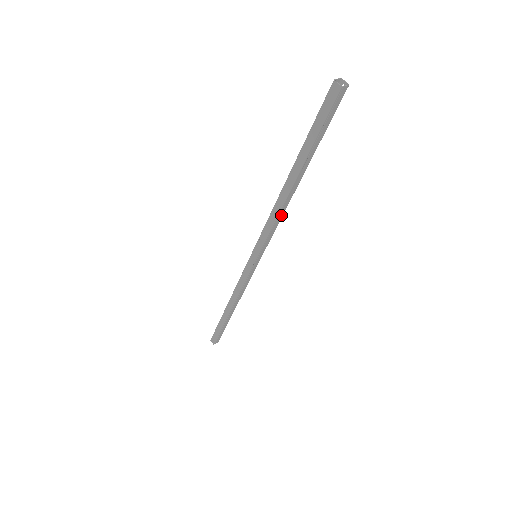
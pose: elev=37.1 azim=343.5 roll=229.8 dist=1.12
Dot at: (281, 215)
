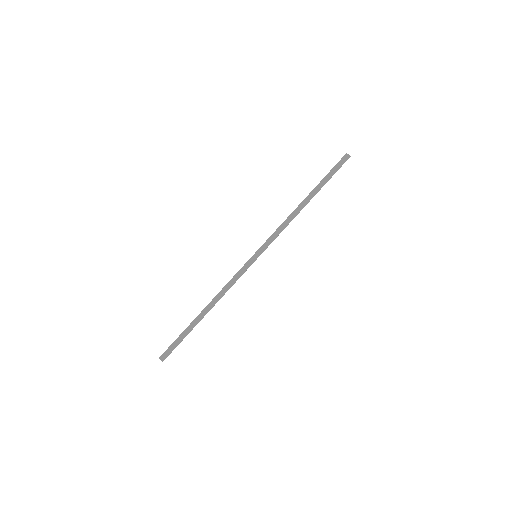
Dot at: (288, 224)
